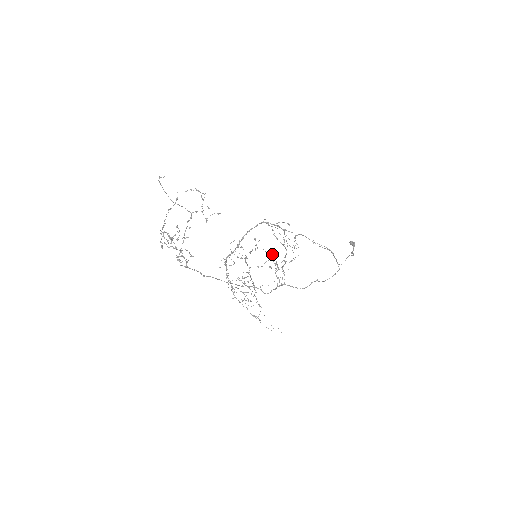
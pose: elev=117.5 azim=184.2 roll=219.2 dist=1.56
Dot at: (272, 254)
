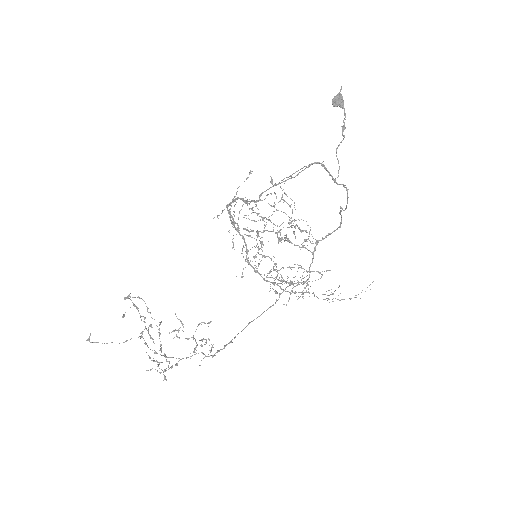
Dot at: occluded
